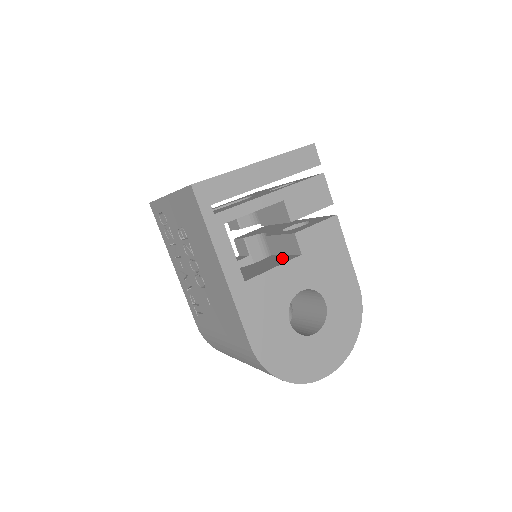
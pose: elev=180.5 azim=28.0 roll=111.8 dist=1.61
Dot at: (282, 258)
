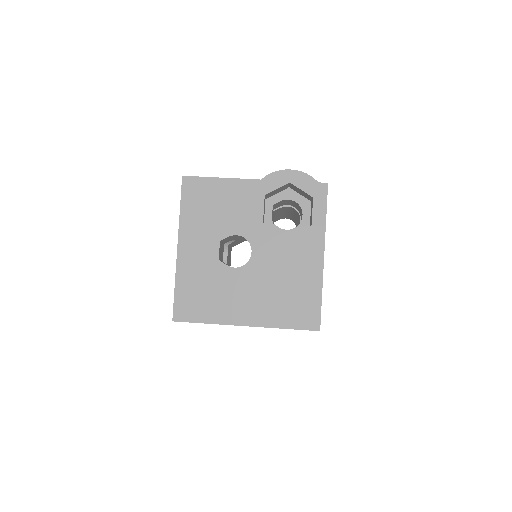
Dot at: occluded
